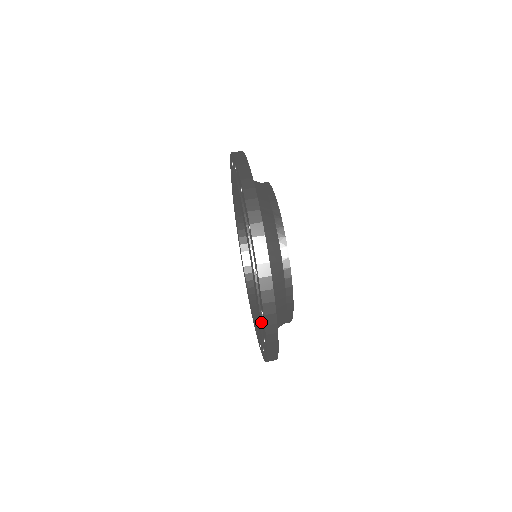
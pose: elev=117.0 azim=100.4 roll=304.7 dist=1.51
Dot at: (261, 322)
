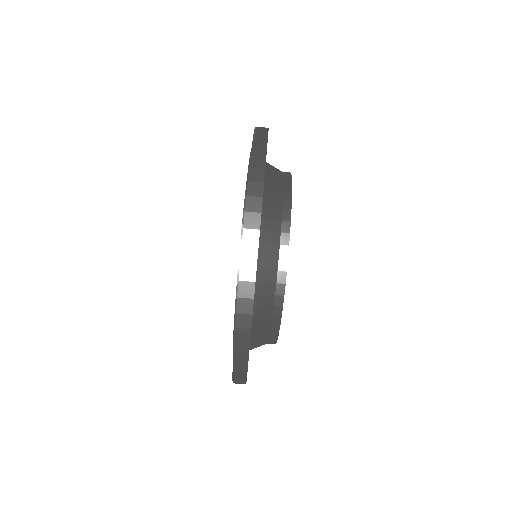
Dot at: occluded
